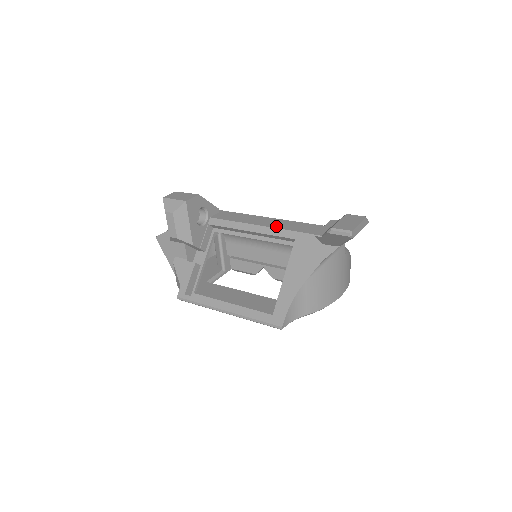
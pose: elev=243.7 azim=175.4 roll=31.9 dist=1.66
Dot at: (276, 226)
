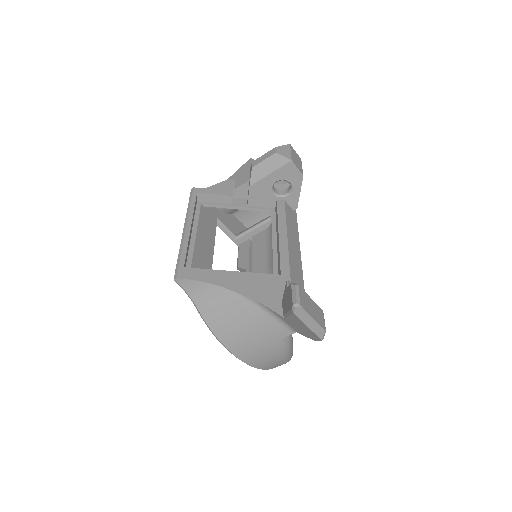
Dot at: (292, 257)
